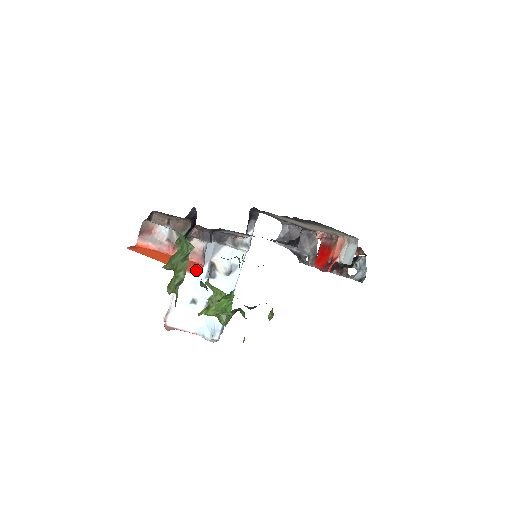
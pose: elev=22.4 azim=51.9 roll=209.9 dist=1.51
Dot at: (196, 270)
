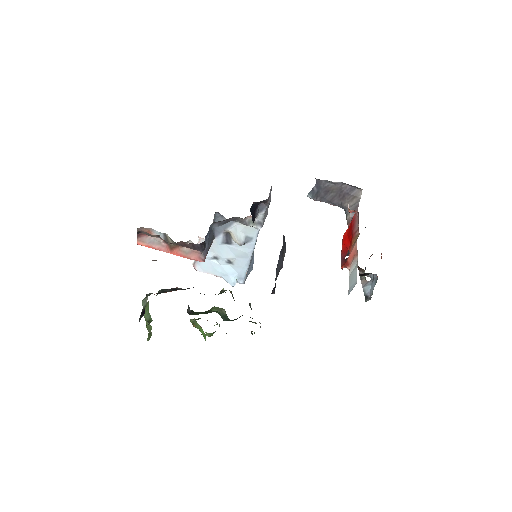
Dot at: occluded
